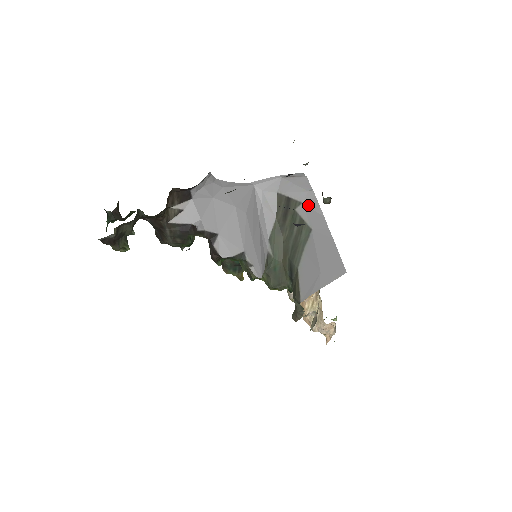
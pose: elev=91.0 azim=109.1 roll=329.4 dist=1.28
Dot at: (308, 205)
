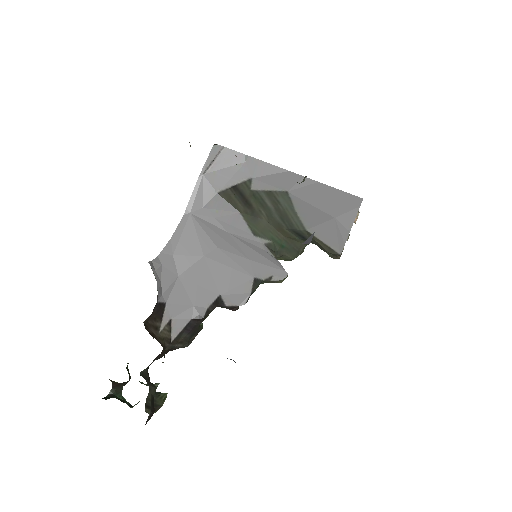
Dot at: (260, 175)
